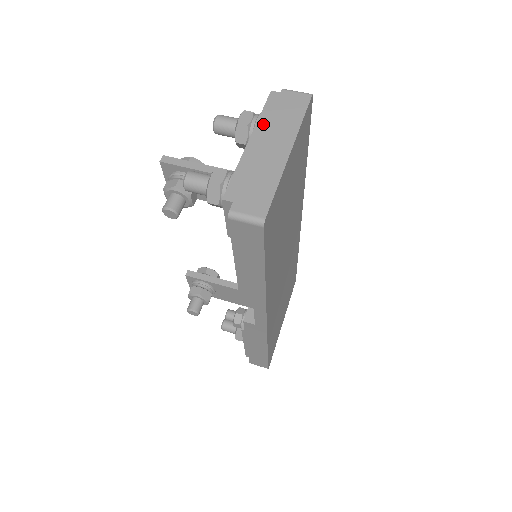
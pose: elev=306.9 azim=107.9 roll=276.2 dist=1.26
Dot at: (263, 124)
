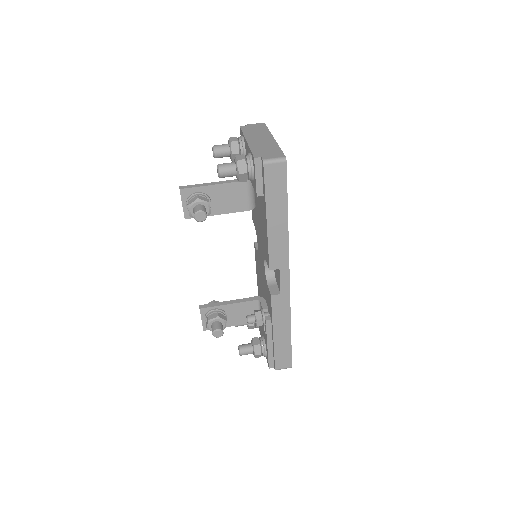
Dot at: (248, 135)
